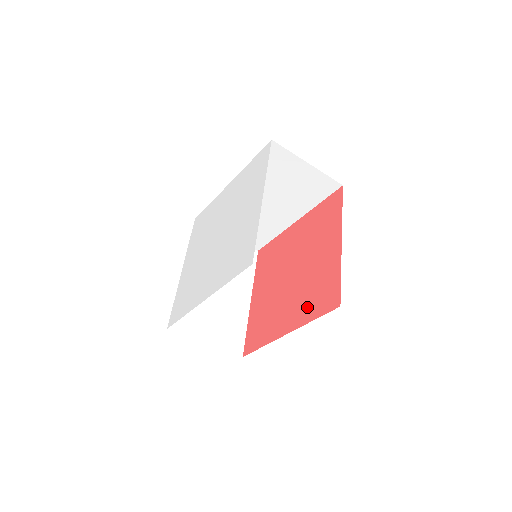
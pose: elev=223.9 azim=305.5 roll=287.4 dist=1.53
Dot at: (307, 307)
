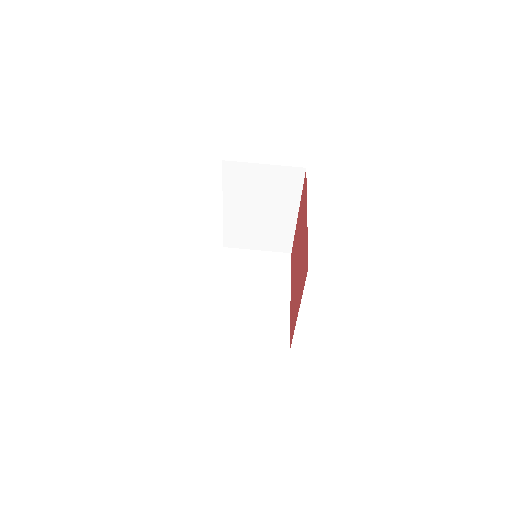
Dot at: (304, 205)
